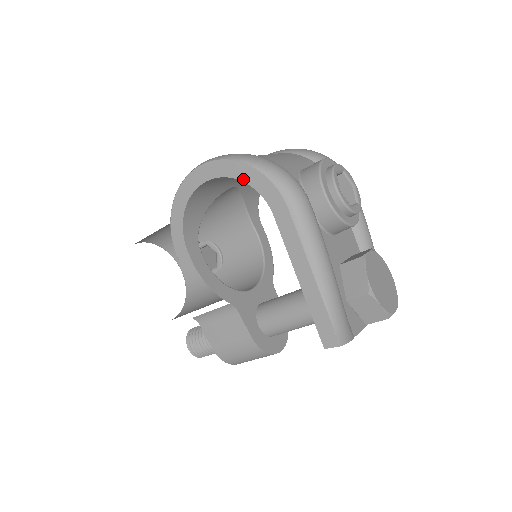
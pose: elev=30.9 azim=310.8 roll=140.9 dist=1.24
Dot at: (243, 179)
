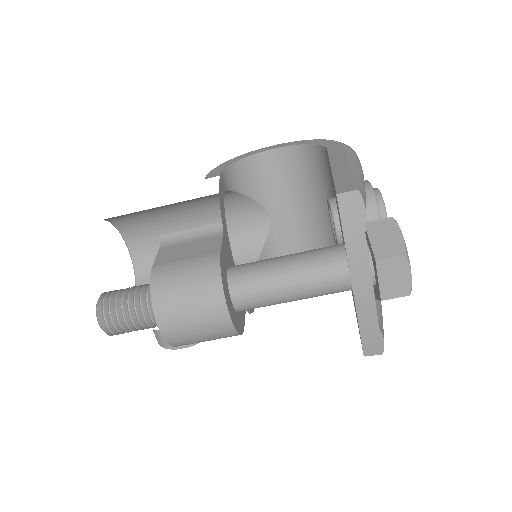
Dot at: (310, 143)
